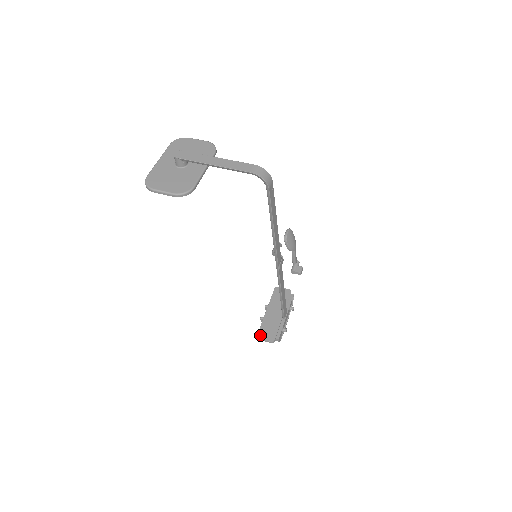
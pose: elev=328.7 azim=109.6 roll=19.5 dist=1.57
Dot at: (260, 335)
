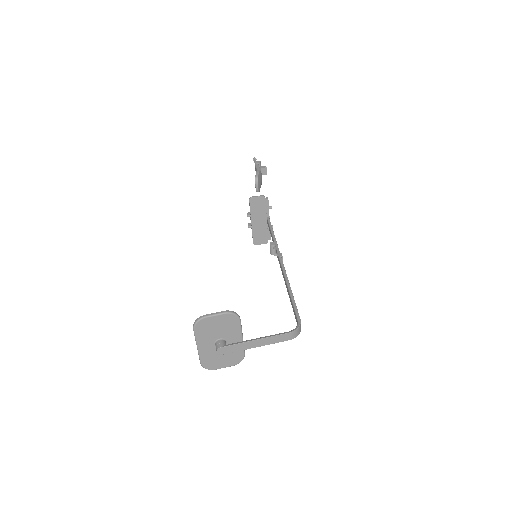
Dot at: (255, 242)
